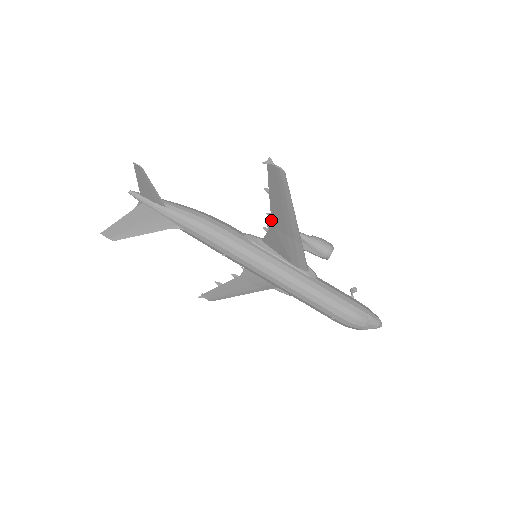
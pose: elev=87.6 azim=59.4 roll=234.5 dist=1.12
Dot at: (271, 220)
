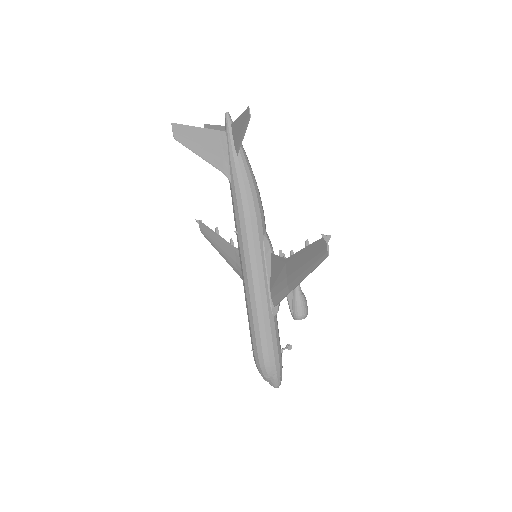
Dot at: (289, 257)
